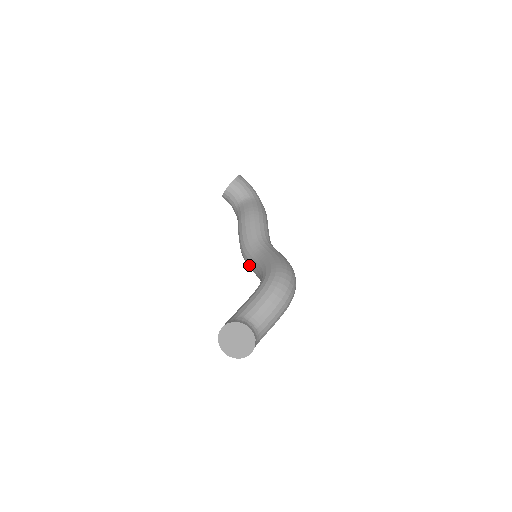
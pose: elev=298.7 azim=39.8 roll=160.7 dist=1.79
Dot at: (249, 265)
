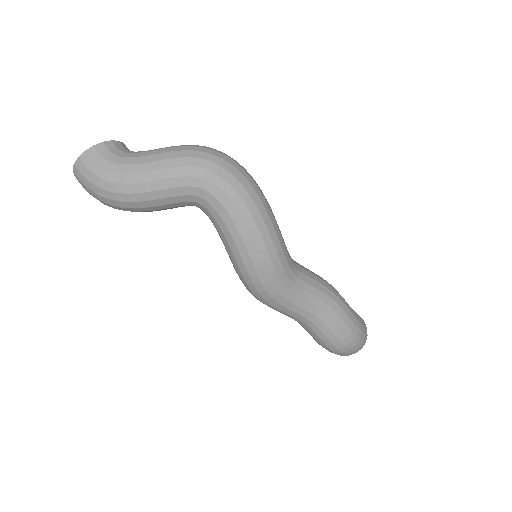
Dot at: occluded
